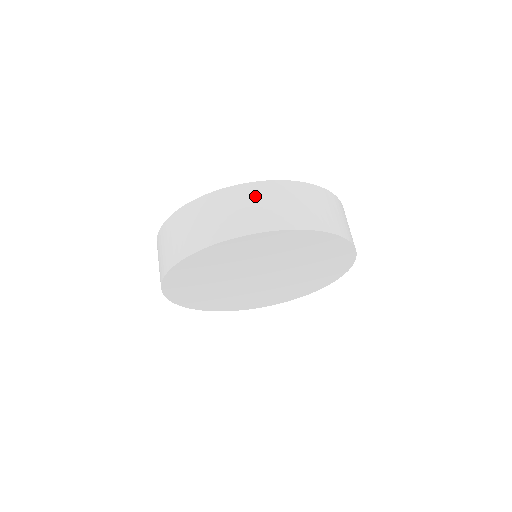
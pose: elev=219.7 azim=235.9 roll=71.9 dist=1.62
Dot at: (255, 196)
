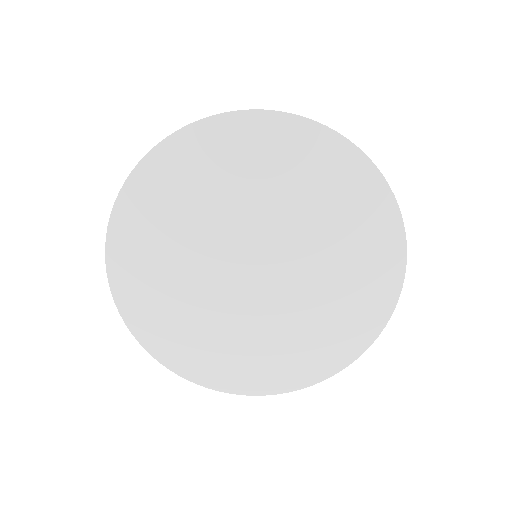
Dot at: occluded
